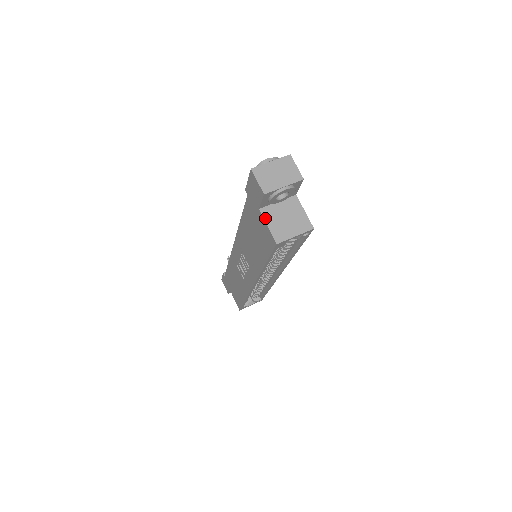
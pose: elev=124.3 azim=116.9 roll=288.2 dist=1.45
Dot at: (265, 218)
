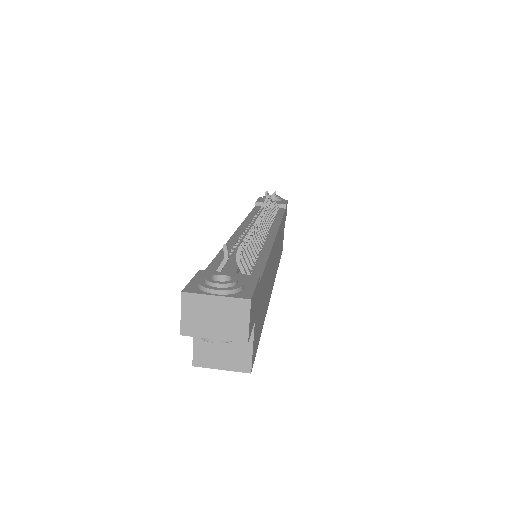
Dot at: occluded
